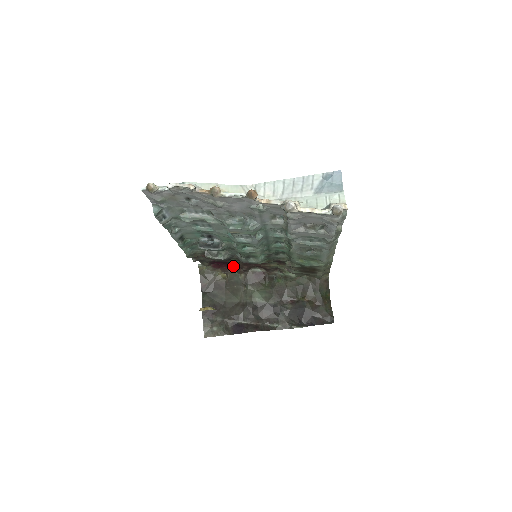
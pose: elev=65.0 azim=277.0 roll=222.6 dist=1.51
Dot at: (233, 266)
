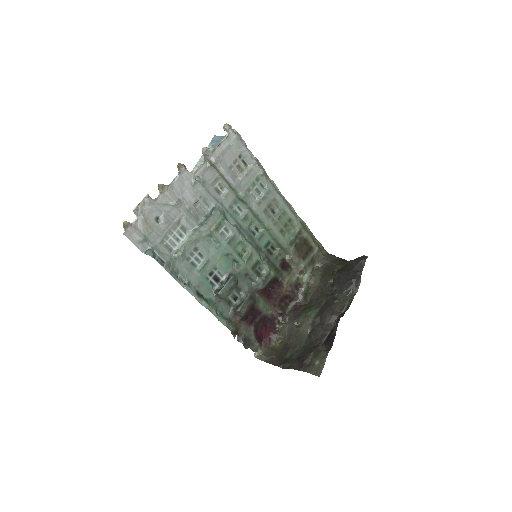
Dot at: (273, 323)
